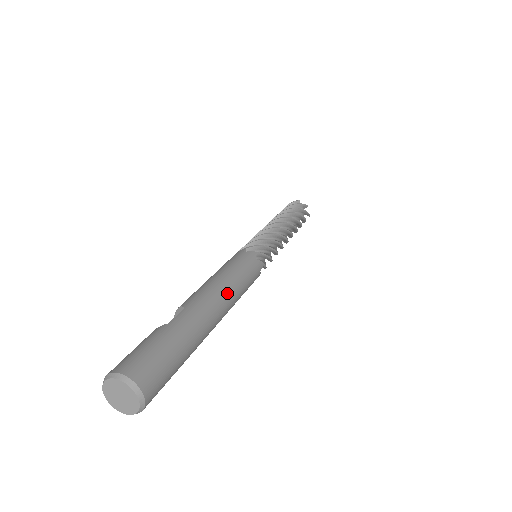
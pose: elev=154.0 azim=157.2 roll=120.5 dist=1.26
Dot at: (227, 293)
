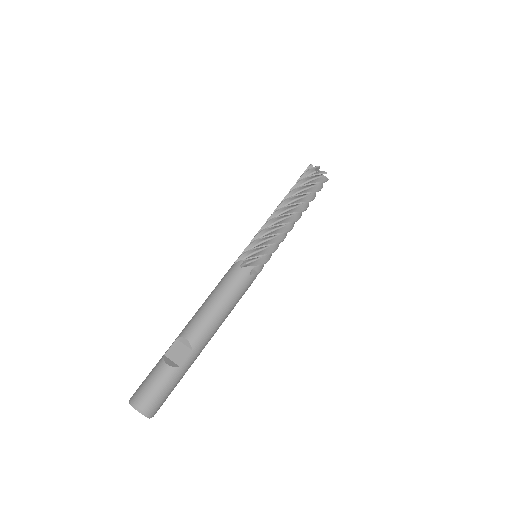
Dot at: occluded
